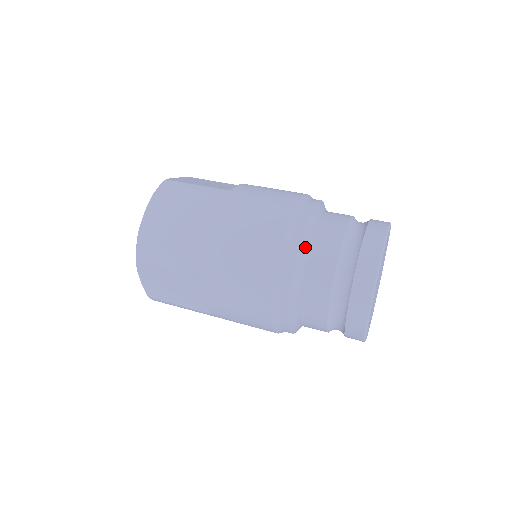
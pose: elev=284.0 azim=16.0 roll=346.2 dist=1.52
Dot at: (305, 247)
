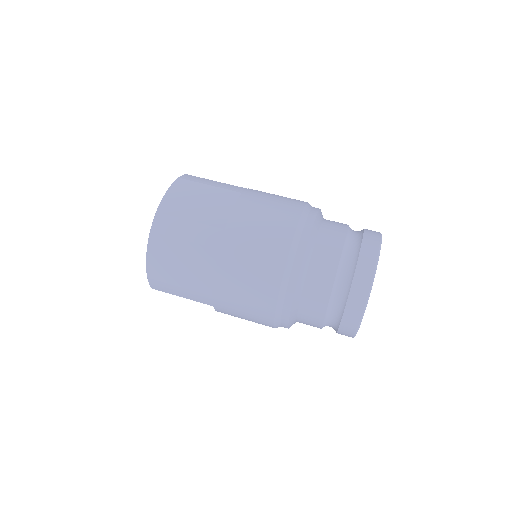
Dot at: (315, 233)
